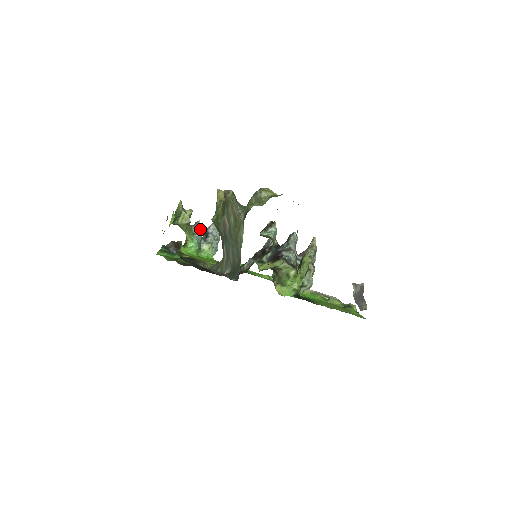
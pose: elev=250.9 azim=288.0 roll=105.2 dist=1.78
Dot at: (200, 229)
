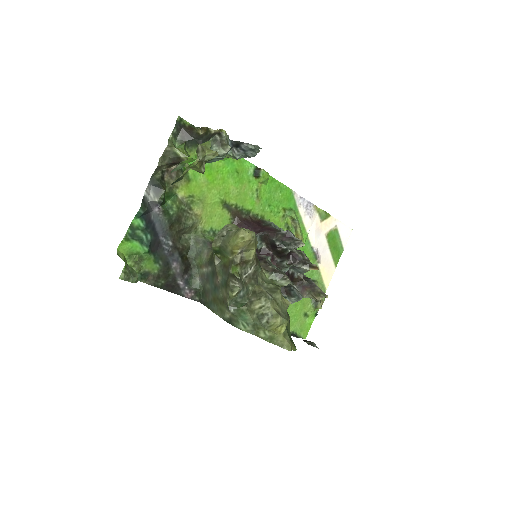
Dot at: (223, 158)
